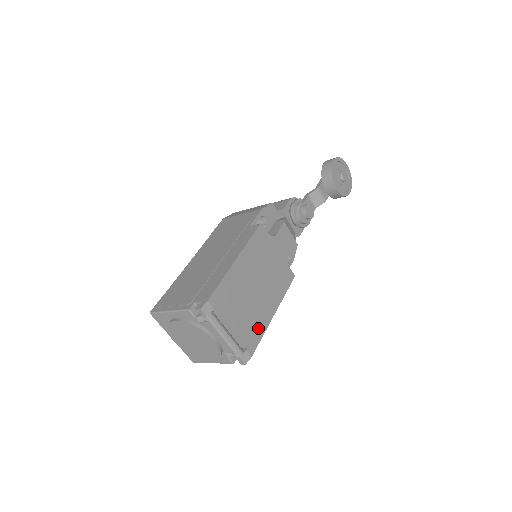
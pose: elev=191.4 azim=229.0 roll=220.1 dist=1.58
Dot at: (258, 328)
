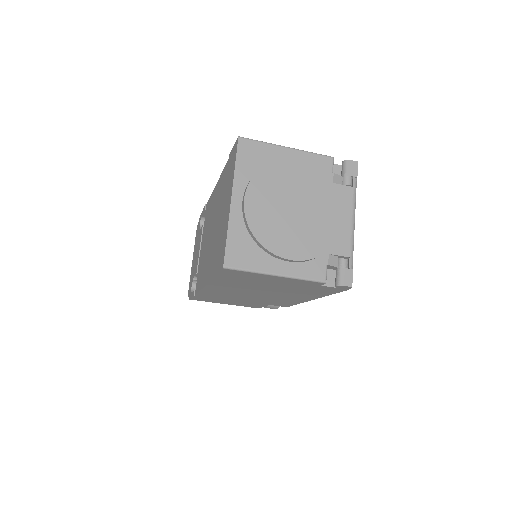
Dot at: occluded
